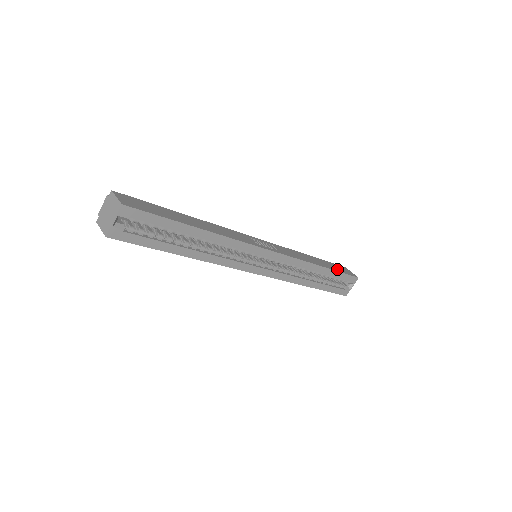
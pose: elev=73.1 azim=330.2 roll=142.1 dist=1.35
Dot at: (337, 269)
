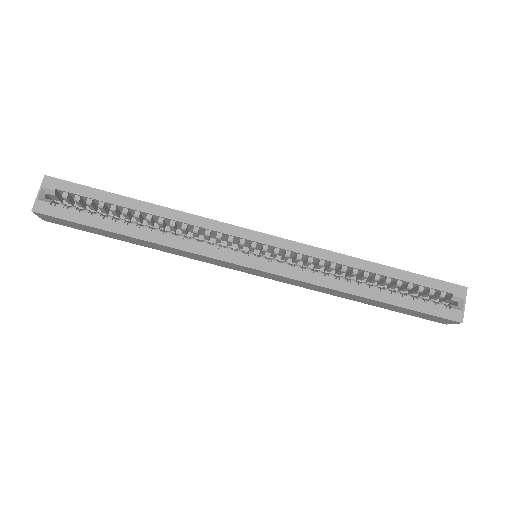
Dot at: occluded
